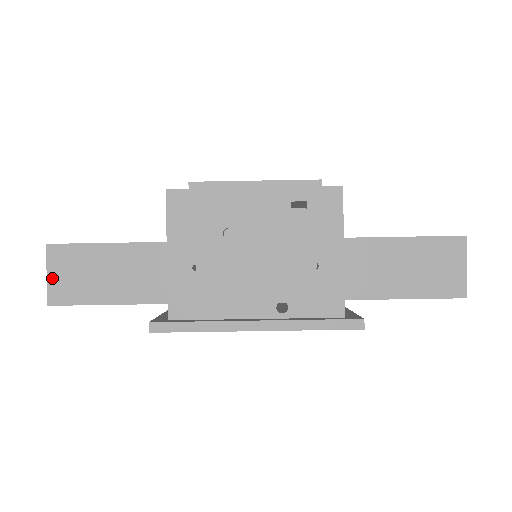
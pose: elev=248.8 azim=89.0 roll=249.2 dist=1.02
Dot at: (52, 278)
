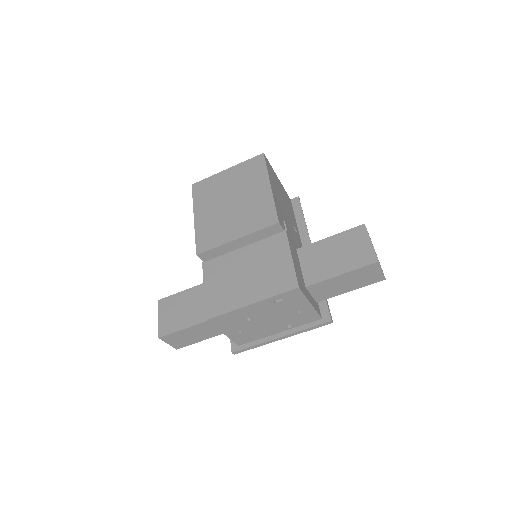
Dot at: (171, 344)
